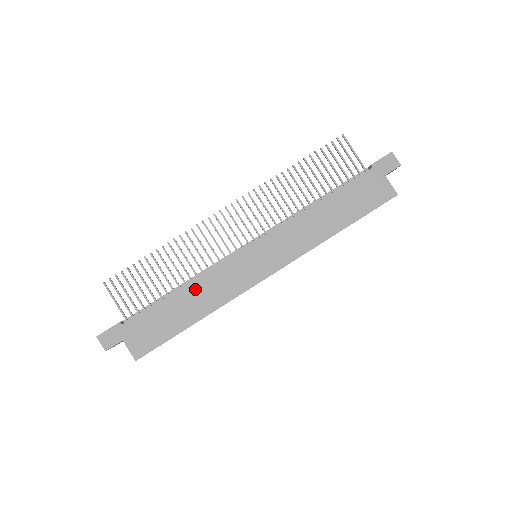
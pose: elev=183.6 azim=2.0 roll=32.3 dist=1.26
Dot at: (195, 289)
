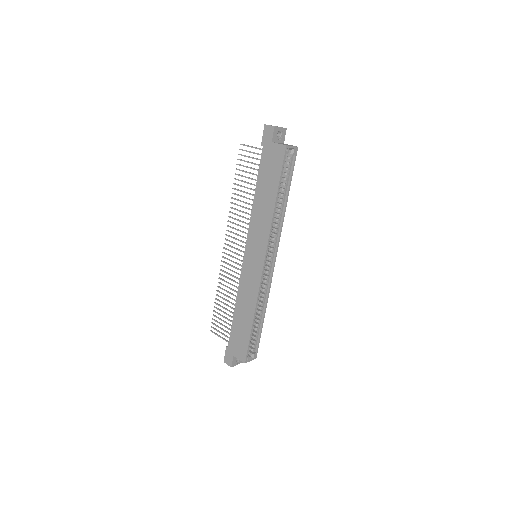
Dot at: (240, 302)
